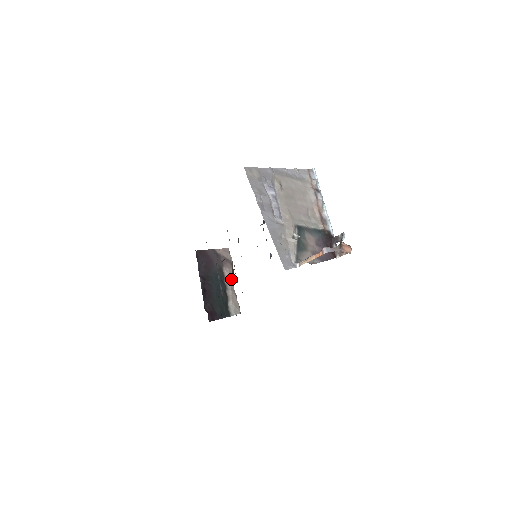
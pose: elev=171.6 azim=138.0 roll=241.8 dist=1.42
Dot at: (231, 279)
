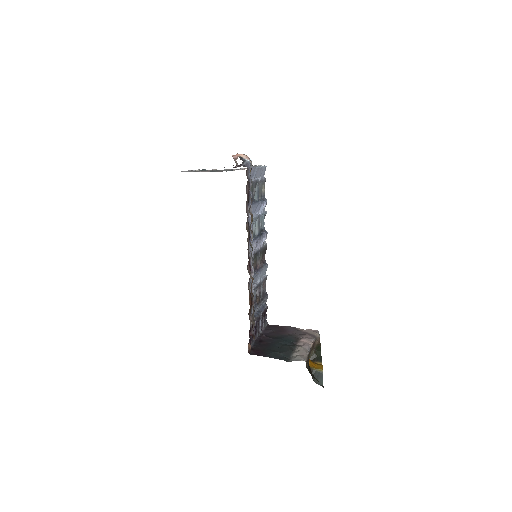
Dot at: (307, 344)
